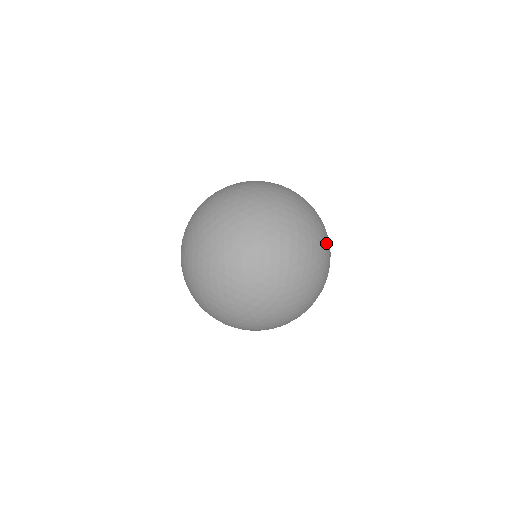
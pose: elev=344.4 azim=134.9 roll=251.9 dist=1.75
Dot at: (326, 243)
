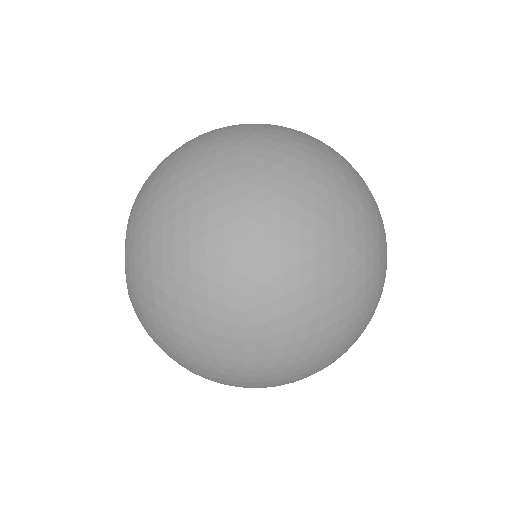
Dot at: occluded
